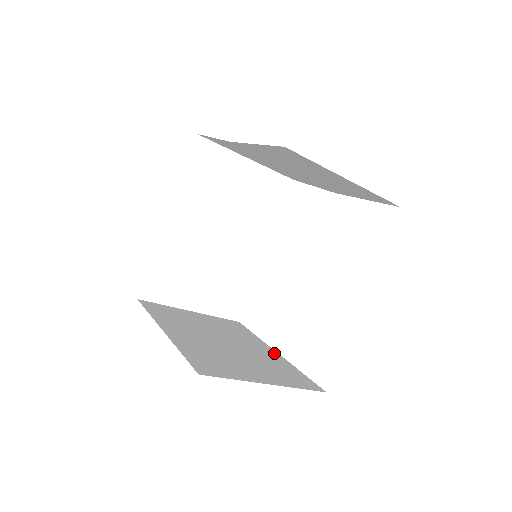
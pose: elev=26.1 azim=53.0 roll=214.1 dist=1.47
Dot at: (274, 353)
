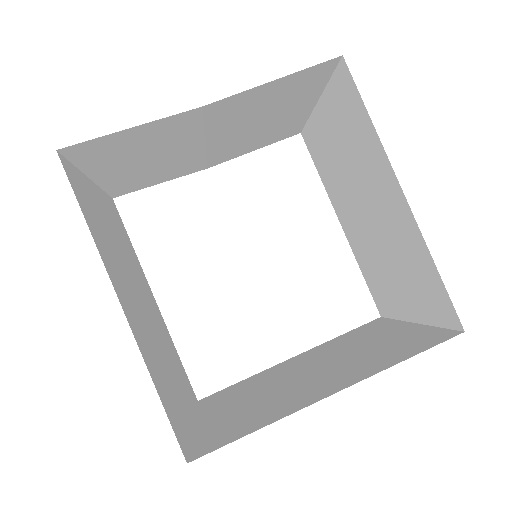
Dot at: (300, 356)
